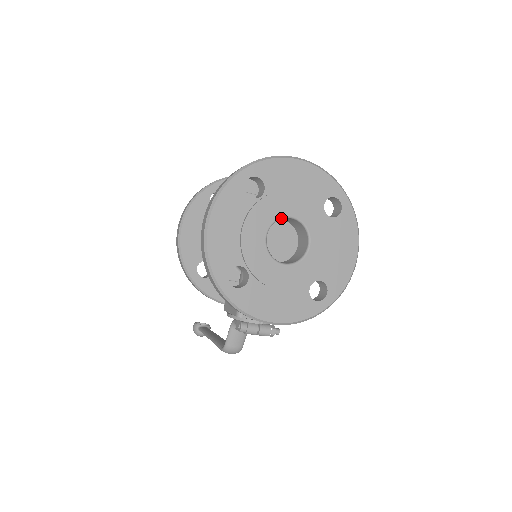
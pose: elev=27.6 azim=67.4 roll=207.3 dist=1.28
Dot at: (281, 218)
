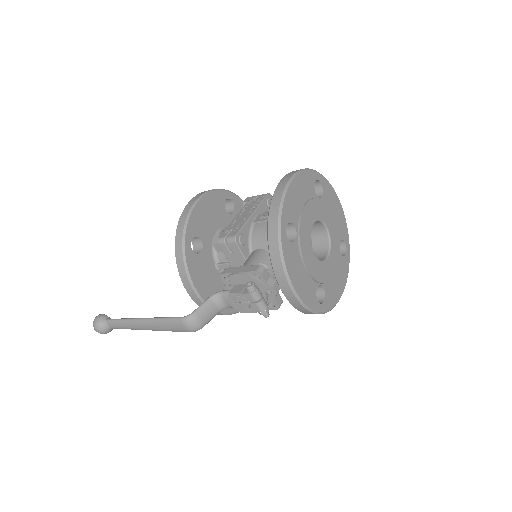
Dot at: (323, 222)
